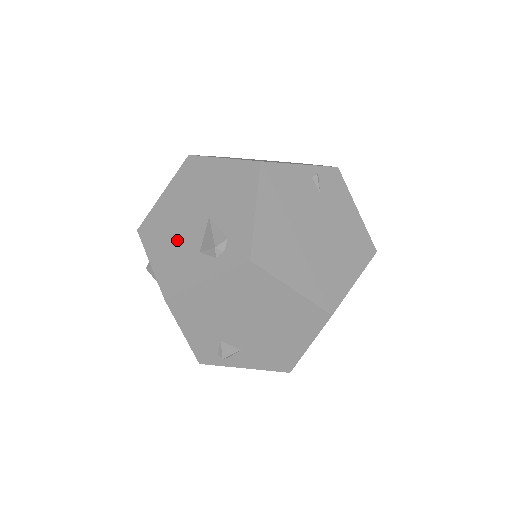
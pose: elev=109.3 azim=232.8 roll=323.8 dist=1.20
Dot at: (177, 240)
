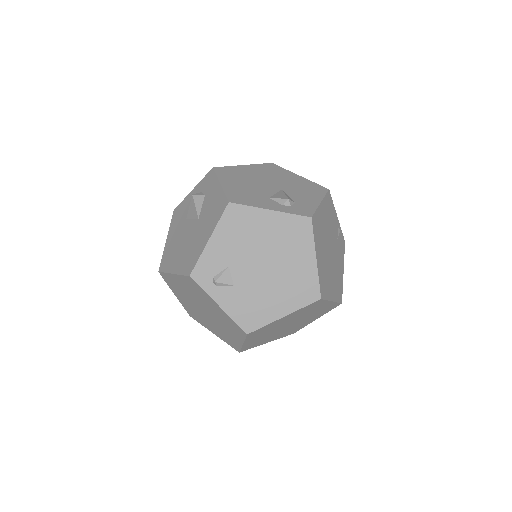
Dot at: (250, 186)
